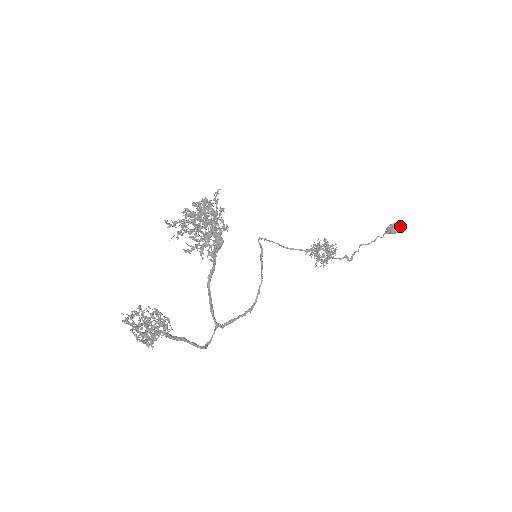
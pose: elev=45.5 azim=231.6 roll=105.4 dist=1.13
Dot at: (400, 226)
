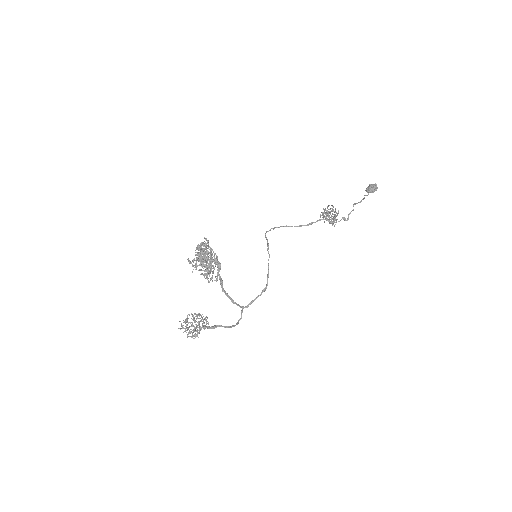
Dot at: (375, 186)
